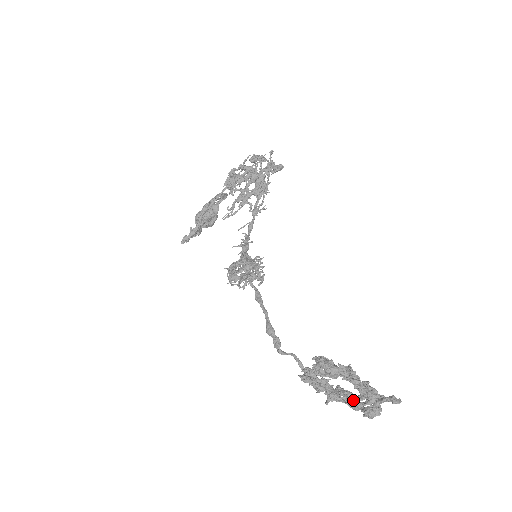
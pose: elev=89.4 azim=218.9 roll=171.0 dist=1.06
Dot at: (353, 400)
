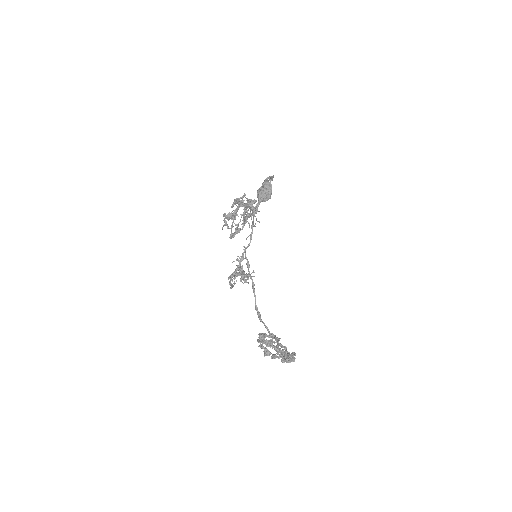
Dot at: (274, 357)
